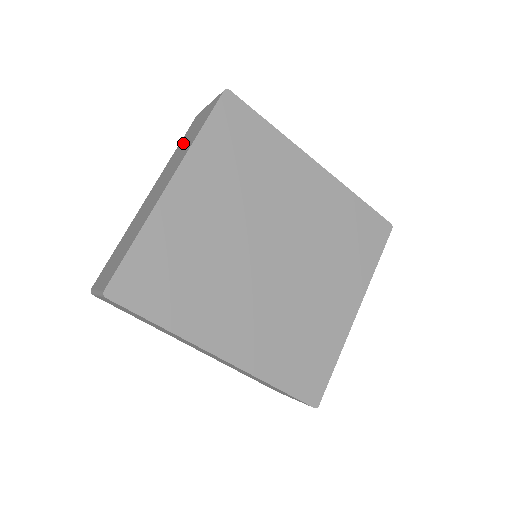
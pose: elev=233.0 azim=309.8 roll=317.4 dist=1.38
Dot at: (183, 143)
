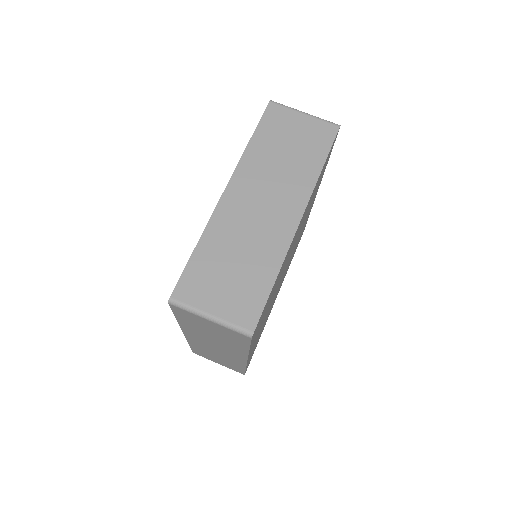
Dot at: (275, 147)
